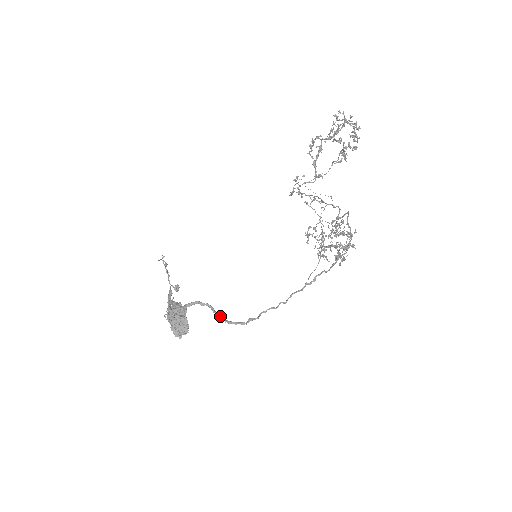
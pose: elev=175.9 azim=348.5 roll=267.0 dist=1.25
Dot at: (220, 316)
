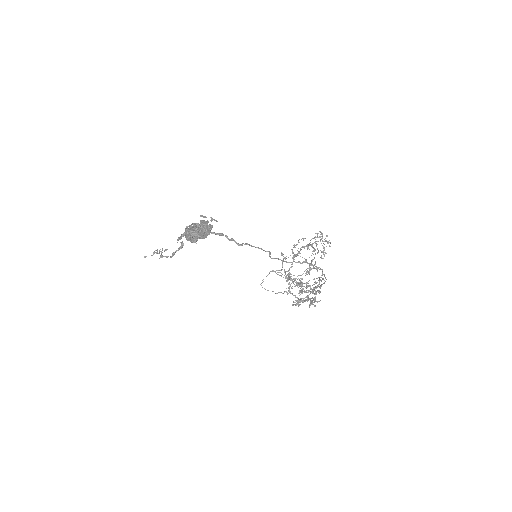
Dot at: (237, 243)
